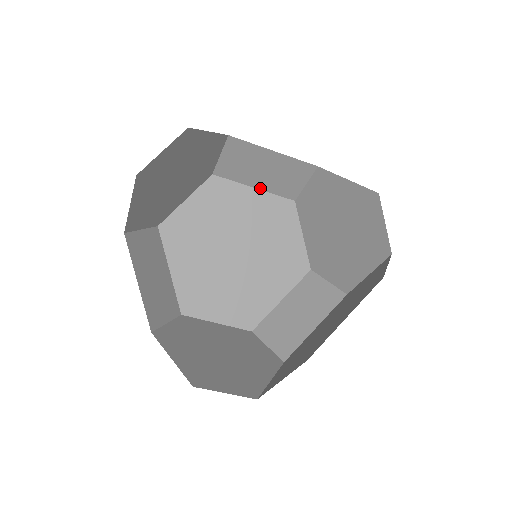
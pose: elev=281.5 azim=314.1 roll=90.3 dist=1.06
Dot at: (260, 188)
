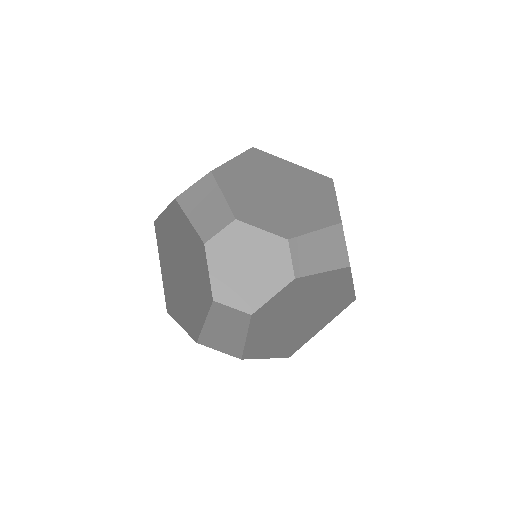
Dot at: (298, 165)
